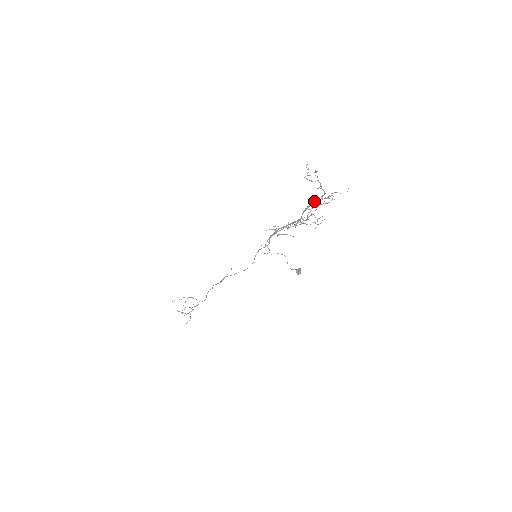
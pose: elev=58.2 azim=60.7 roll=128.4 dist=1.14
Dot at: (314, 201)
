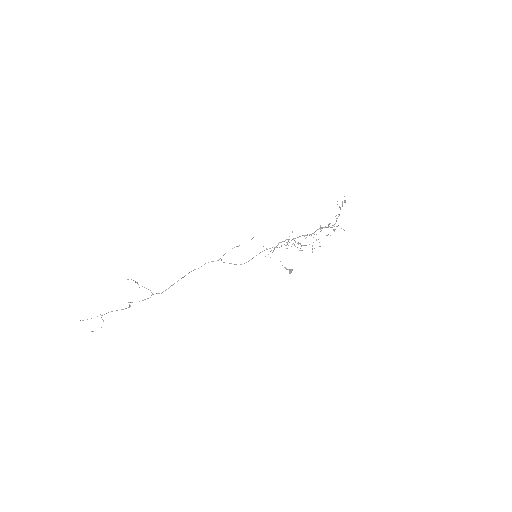
Dot at: (326, 227)
